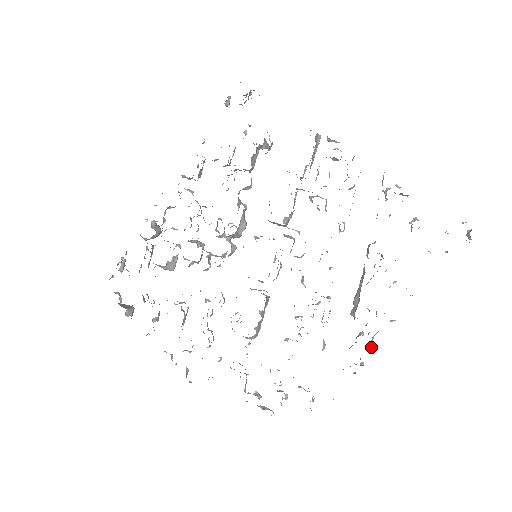
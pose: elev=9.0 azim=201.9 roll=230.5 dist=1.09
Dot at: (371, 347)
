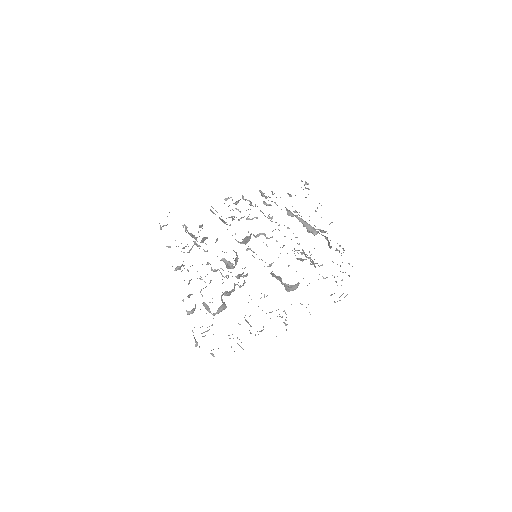
Dot at: occluded
